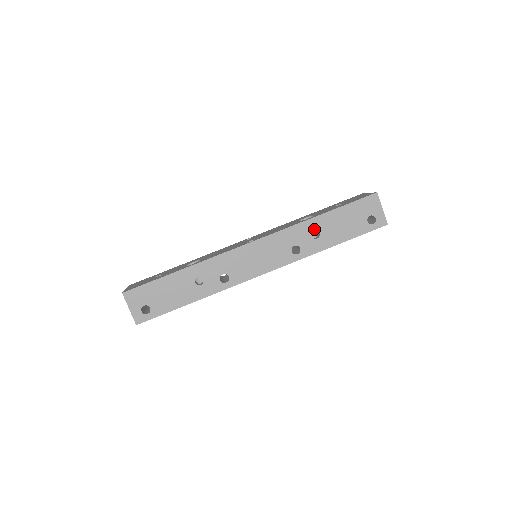
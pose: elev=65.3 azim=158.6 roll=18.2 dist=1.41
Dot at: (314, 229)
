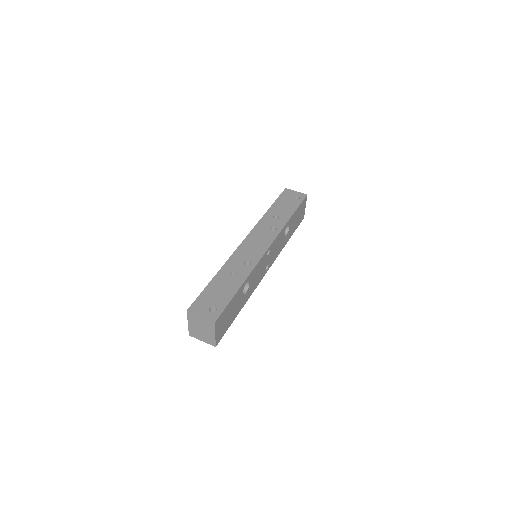
Dot at: (272, 216)
